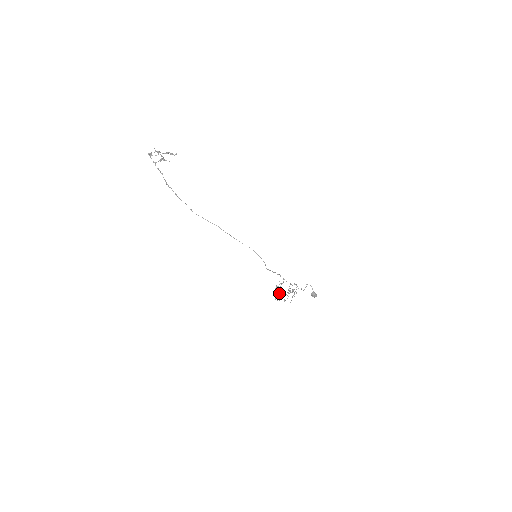
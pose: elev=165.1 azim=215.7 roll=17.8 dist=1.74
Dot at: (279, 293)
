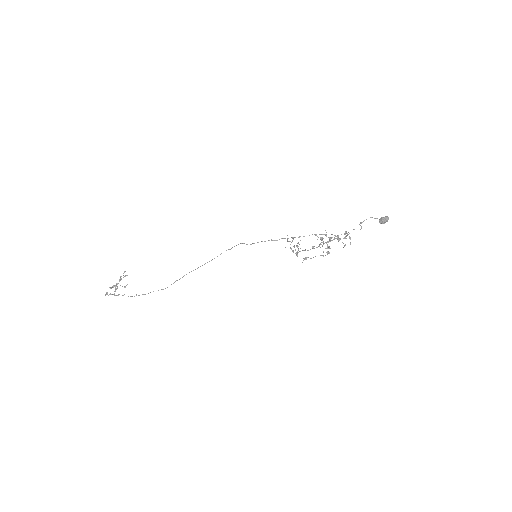
Dot at: occluded
